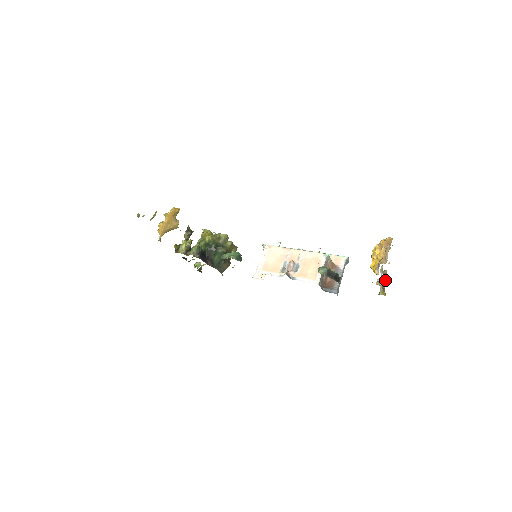
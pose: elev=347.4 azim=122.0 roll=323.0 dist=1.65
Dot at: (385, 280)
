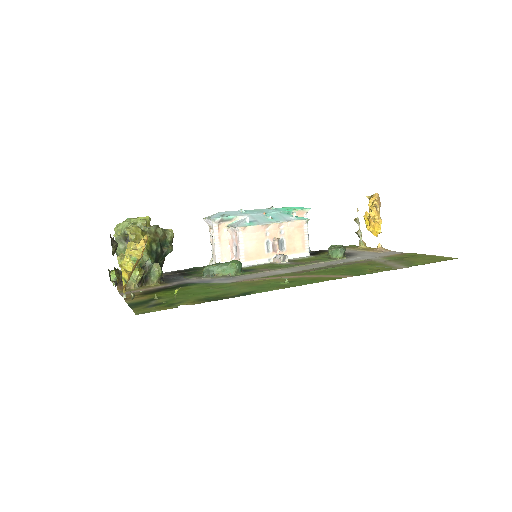
Dot at: occluded
